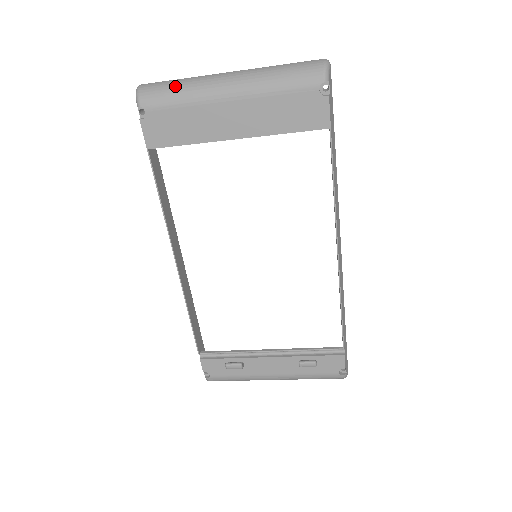
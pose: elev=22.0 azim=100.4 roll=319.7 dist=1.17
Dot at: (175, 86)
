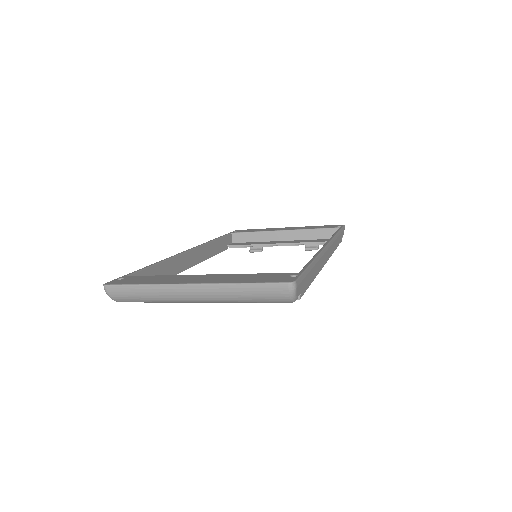
Dot at: (144, 298)
